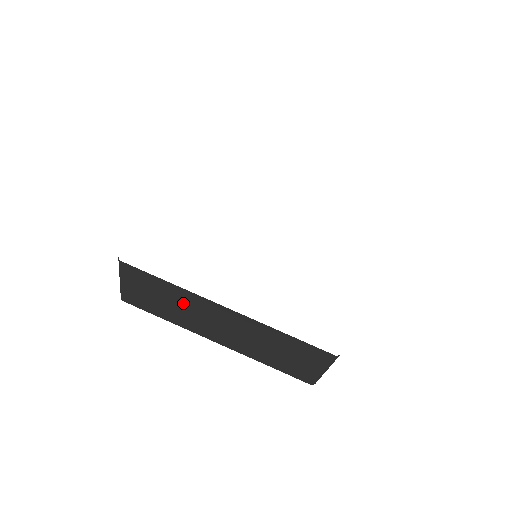
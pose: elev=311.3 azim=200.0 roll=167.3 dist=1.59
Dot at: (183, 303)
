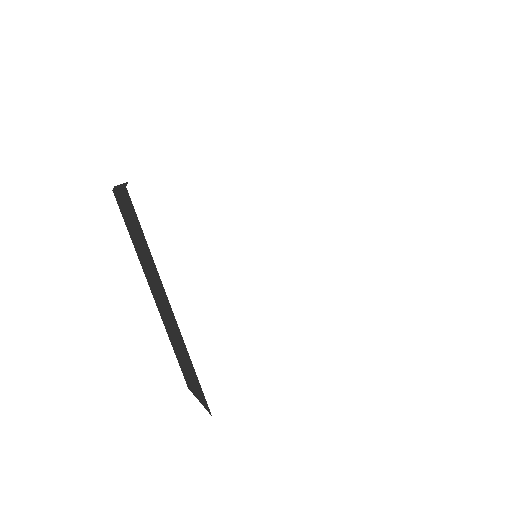
Dot at: (149, 261)
